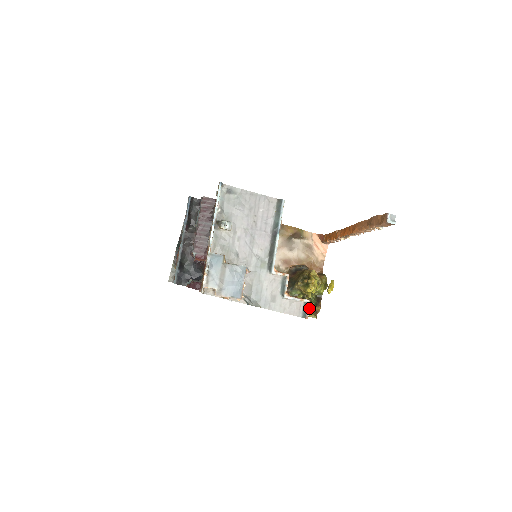
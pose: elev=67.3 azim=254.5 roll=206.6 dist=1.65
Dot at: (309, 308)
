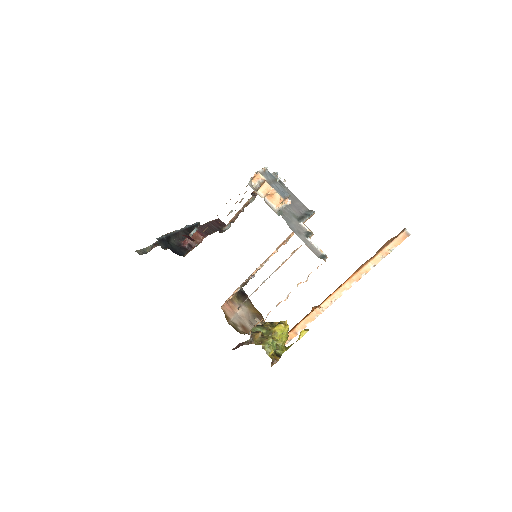
Dot at: (273, 344)
